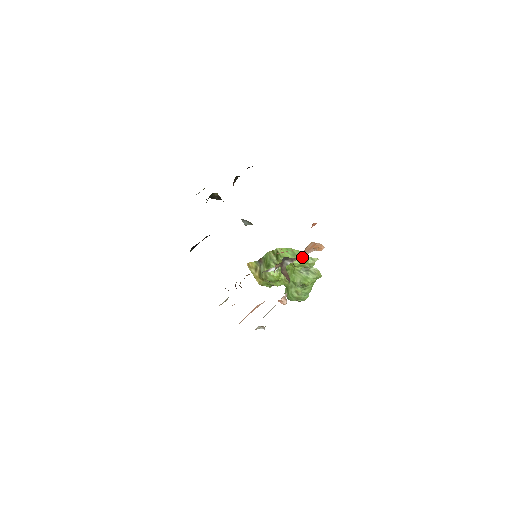
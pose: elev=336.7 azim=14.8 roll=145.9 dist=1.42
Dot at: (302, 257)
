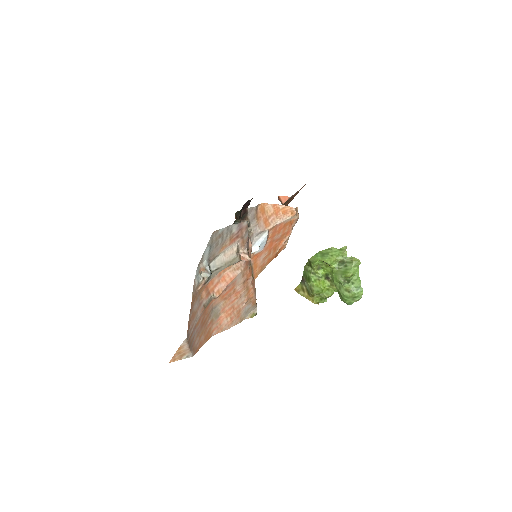
Dot at: (331, 253)
